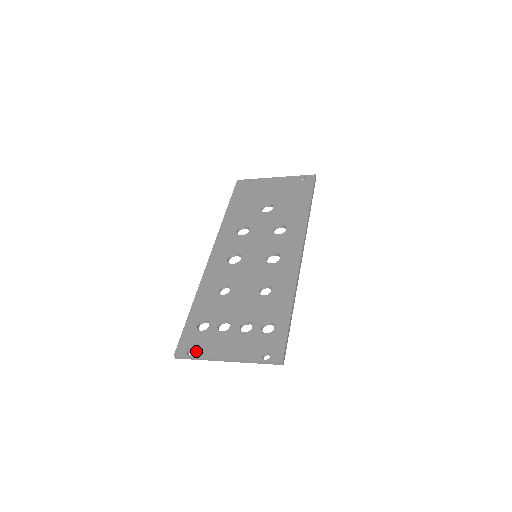
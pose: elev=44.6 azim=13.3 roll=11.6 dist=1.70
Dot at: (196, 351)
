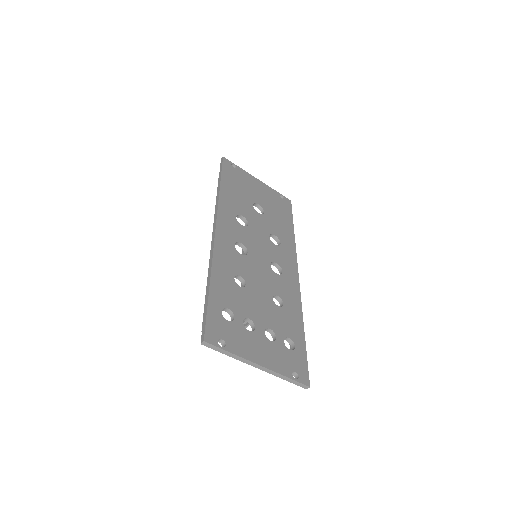
Dot at: (228, 344)
